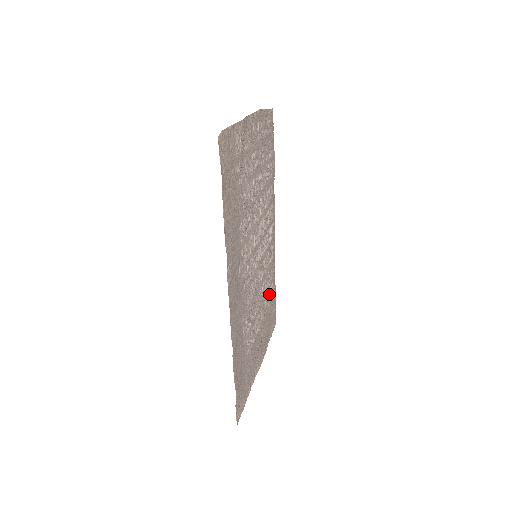
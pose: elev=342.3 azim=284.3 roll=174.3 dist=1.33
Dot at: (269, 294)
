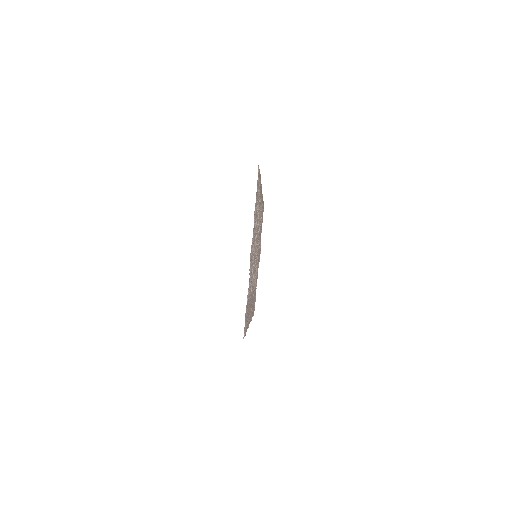
Dot at: occluded
